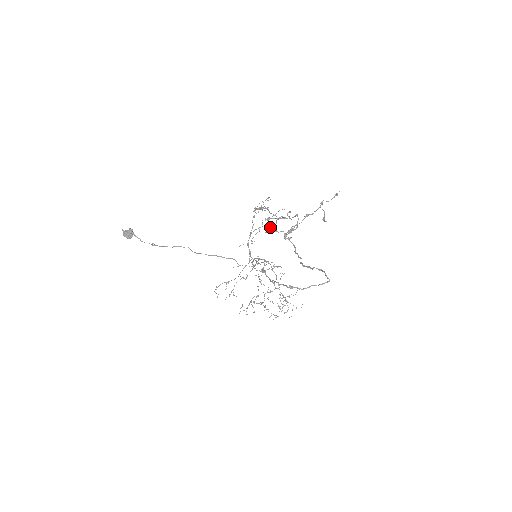
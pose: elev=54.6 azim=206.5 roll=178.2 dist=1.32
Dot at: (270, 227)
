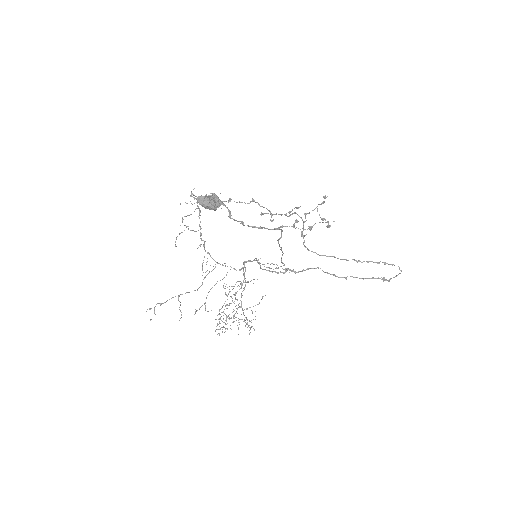
Dot at: (296, 221)
